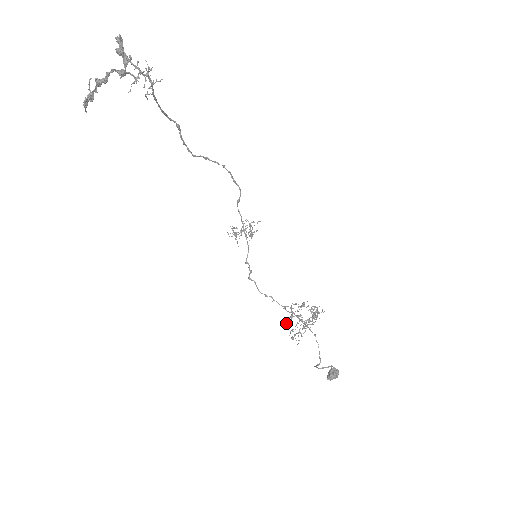
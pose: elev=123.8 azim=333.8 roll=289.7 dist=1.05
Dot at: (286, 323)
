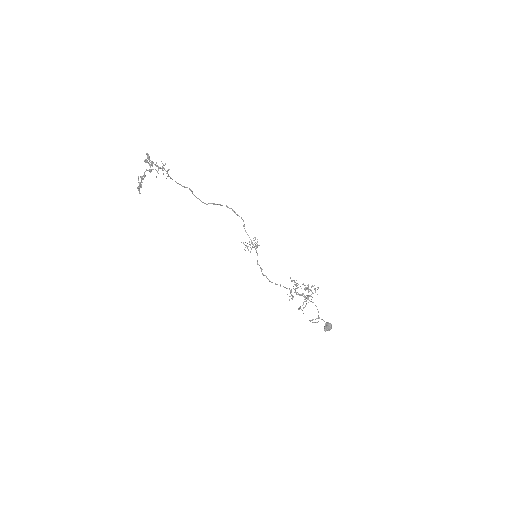
Dot at: occluded
